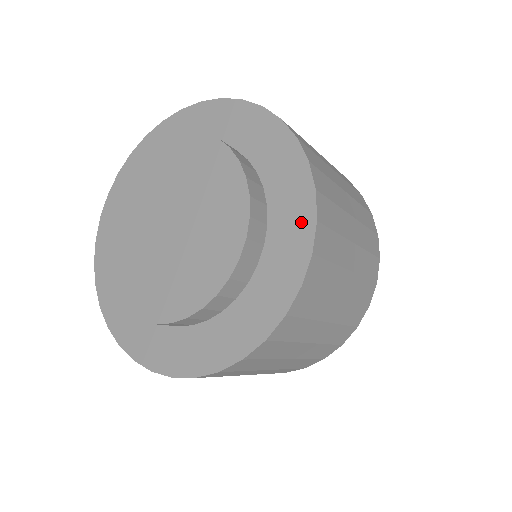
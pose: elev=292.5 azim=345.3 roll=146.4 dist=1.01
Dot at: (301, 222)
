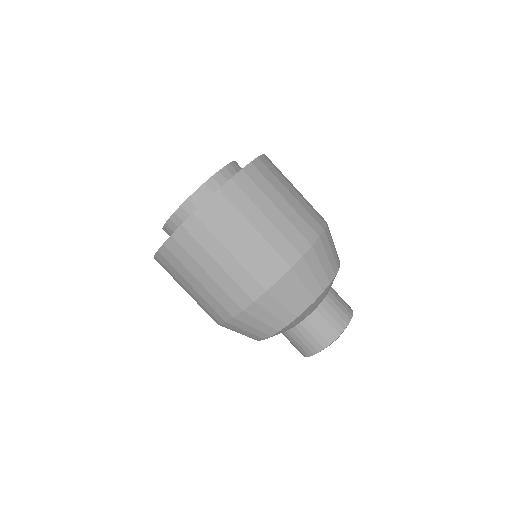
Dot at: occluded
